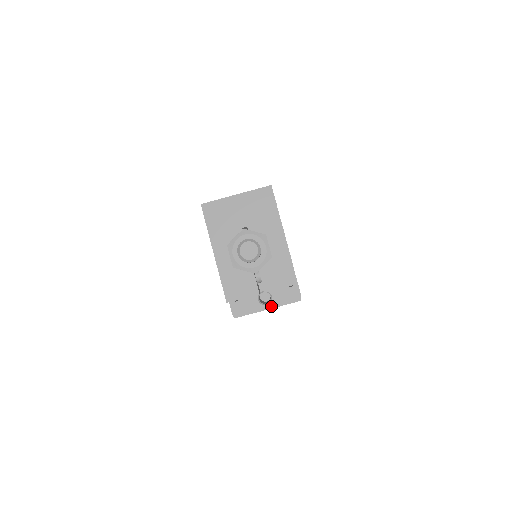
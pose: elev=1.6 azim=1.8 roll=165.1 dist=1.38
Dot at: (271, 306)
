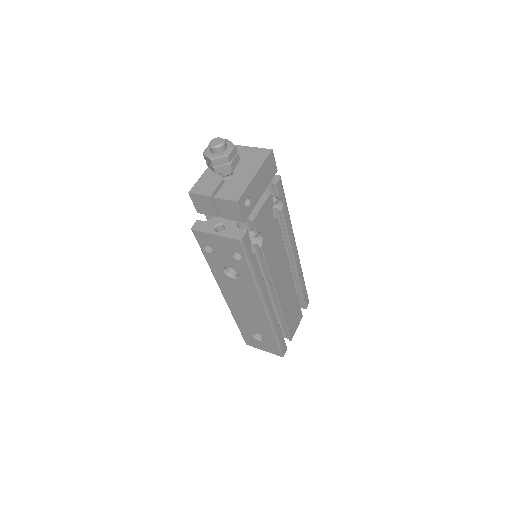
Dot at: (219, 234)
